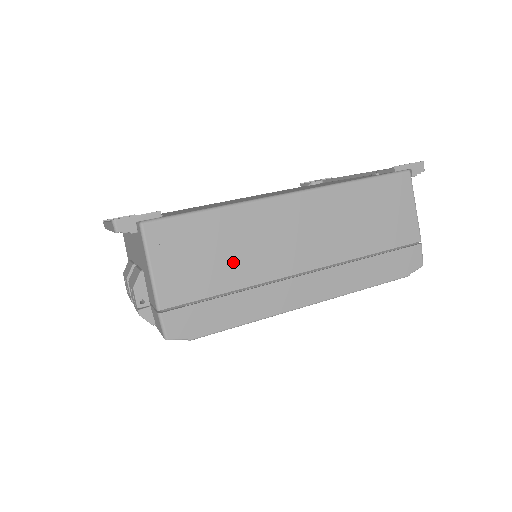
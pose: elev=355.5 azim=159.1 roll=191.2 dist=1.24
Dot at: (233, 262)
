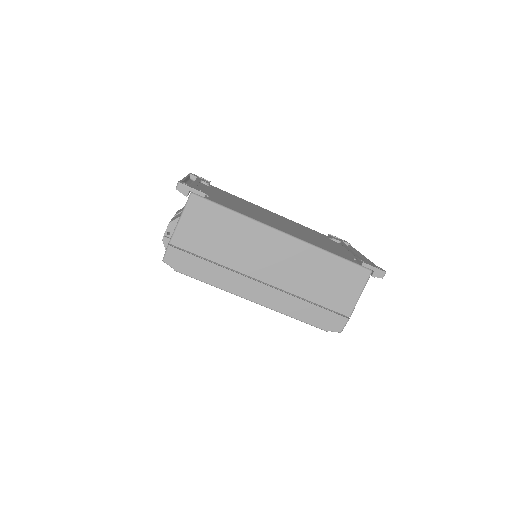
Dot at: (226, 247)
